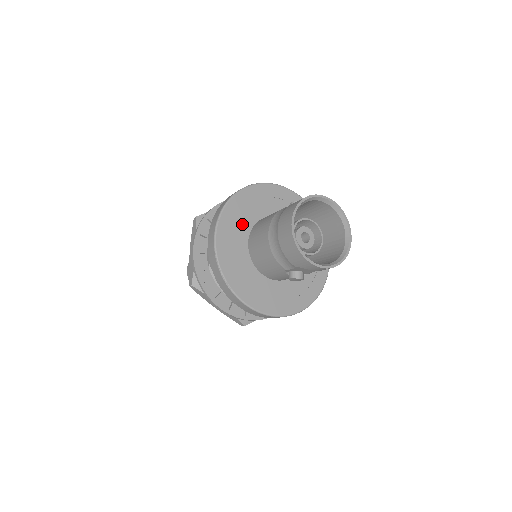
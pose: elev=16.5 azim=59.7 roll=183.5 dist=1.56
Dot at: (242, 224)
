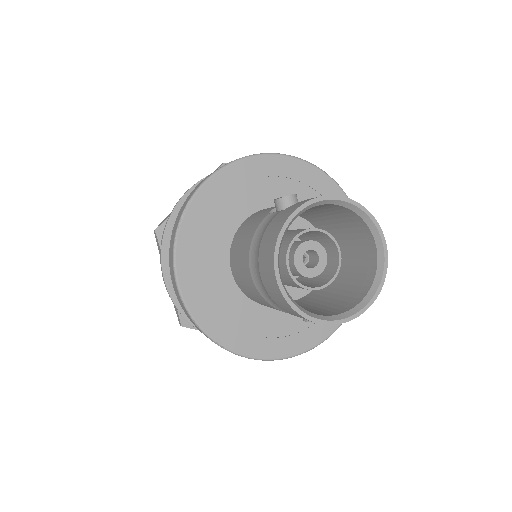
Dot at: (213, 247)
